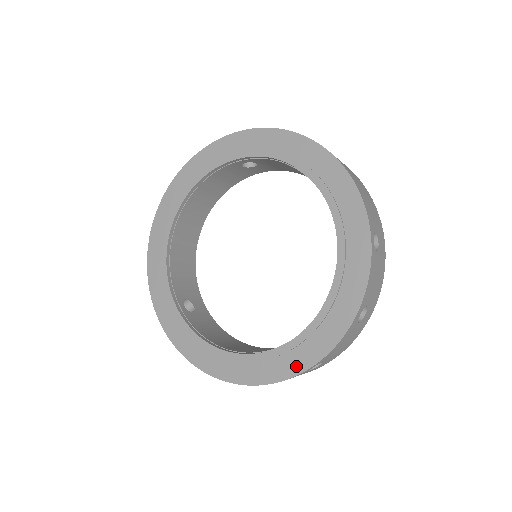
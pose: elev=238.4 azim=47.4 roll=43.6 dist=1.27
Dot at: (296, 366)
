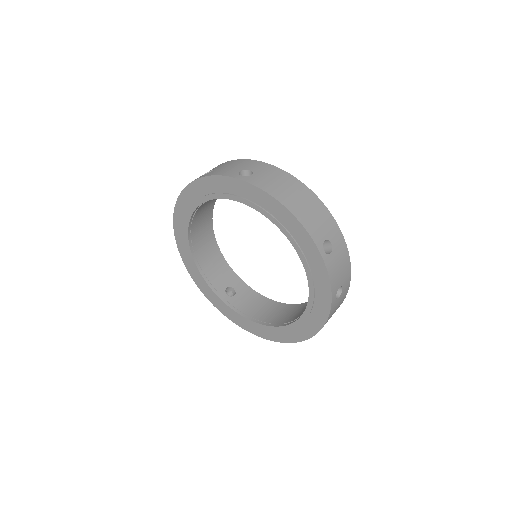
Dot at: (309, 332)
